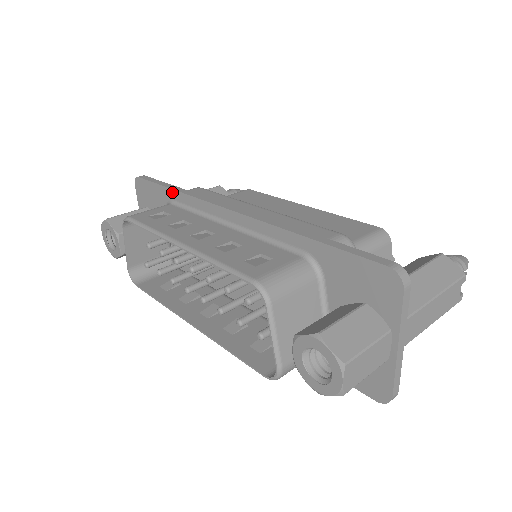
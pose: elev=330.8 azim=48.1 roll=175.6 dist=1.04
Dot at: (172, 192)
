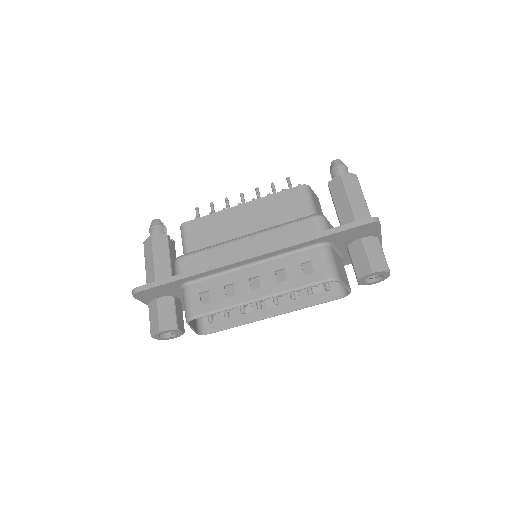
Dot at: (185, 279)
